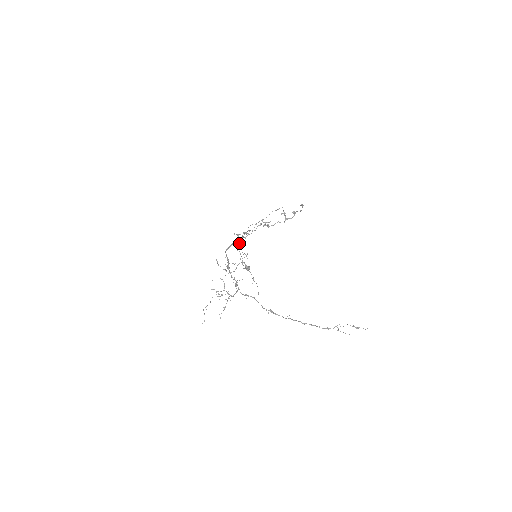
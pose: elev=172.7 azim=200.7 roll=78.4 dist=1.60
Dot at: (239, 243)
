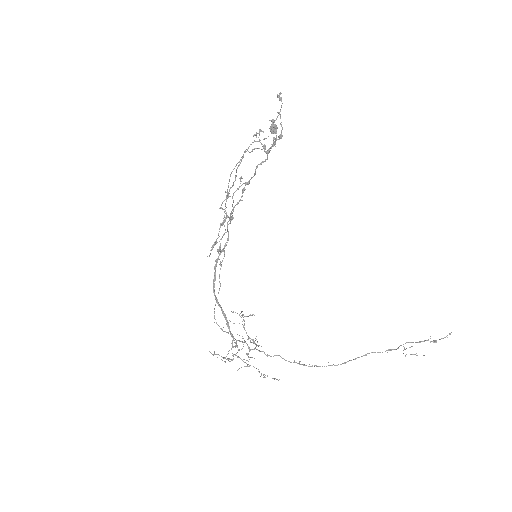
Dot at: (220, 286)
